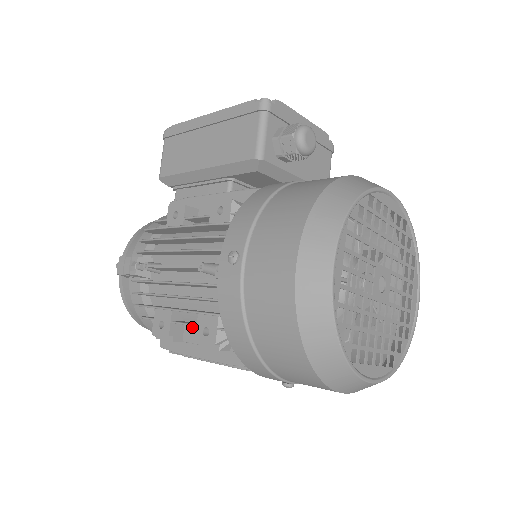
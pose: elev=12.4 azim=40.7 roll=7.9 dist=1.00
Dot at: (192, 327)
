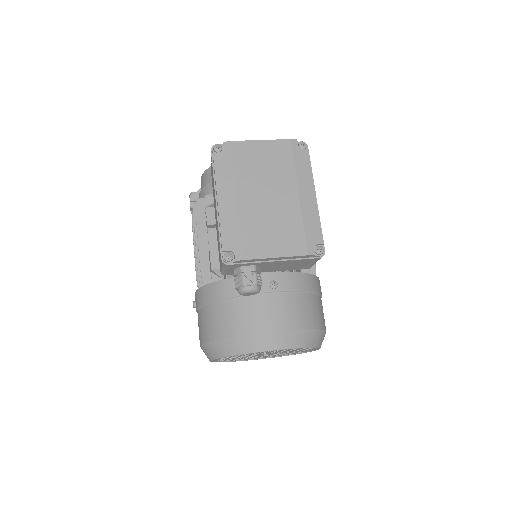
Dot at: occluded
